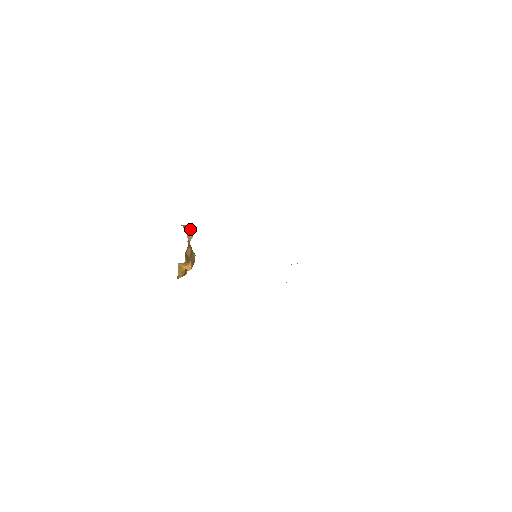
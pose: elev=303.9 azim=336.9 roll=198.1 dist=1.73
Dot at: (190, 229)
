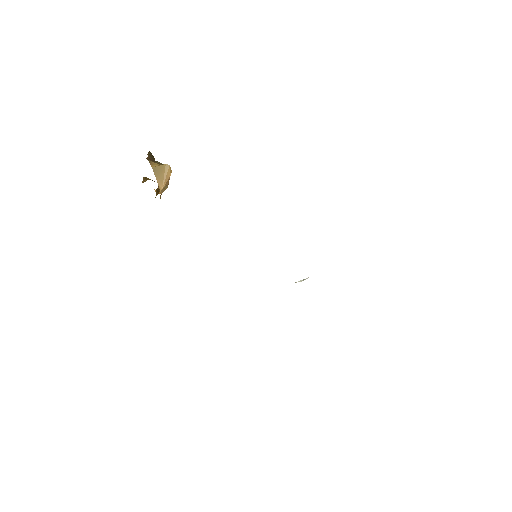
Dot at: (165, 176)
